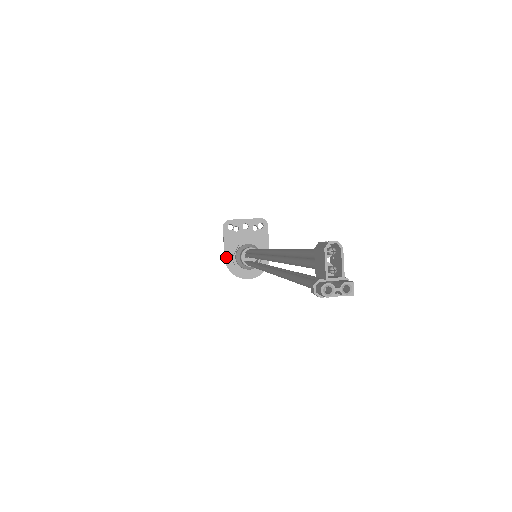
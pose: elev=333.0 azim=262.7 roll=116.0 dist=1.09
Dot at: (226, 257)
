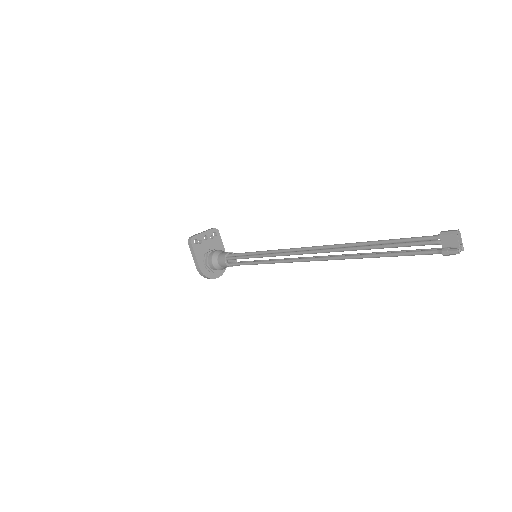
Dot at: (200, 266)
